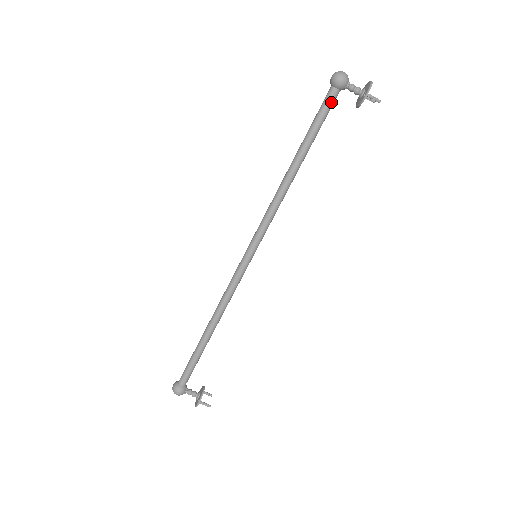
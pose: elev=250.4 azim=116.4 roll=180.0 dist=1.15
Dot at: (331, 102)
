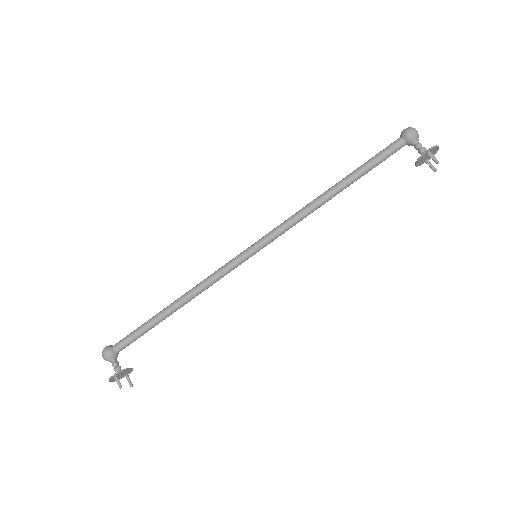
Dot at: (393, 148)
